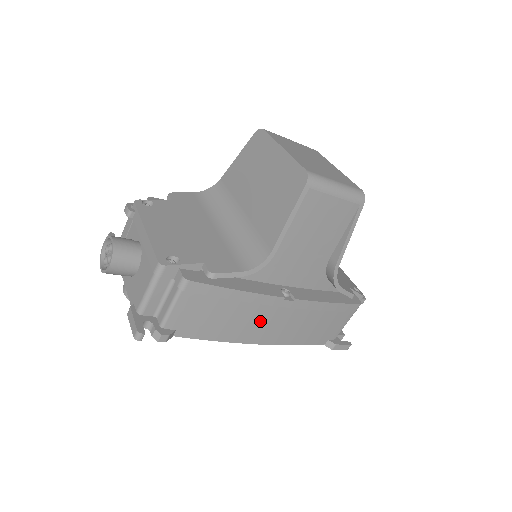
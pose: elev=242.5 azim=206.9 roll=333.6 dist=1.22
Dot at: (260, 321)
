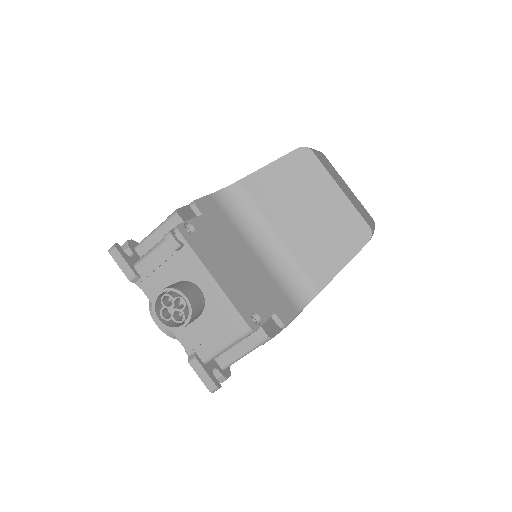
Dot at: occluded
